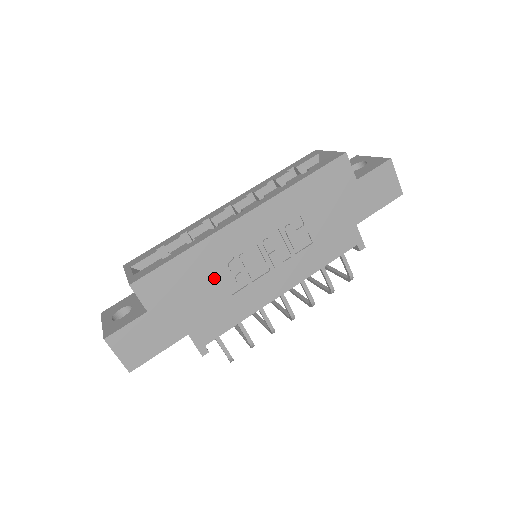
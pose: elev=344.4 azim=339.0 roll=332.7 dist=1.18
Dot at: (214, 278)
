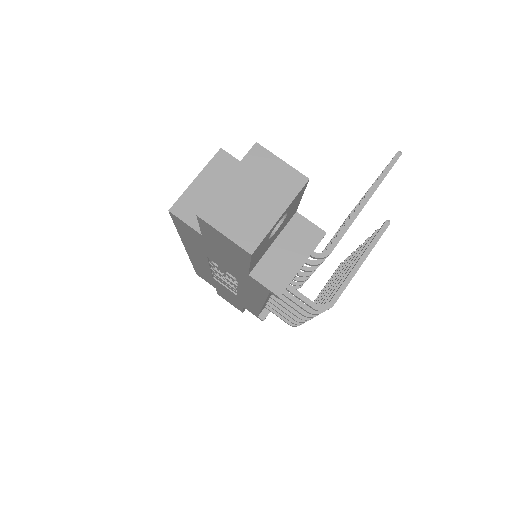
Dot at: (219, 283)
